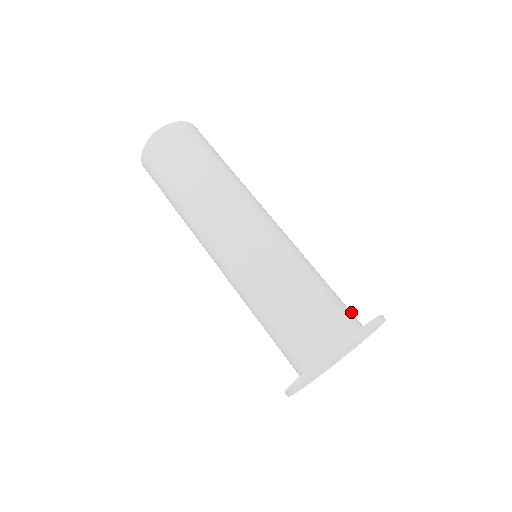
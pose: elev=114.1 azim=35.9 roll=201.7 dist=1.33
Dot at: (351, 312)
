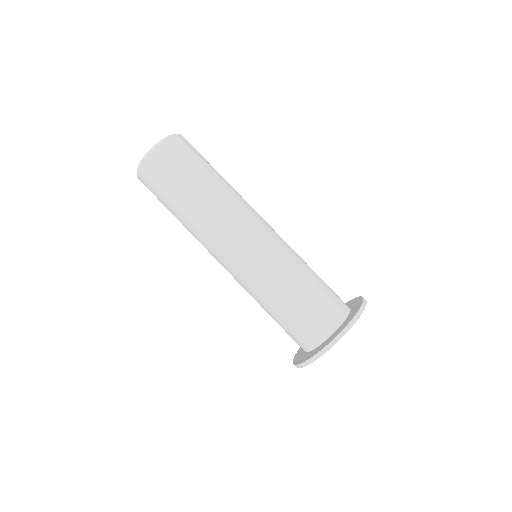
Dot at: (339, 297)
